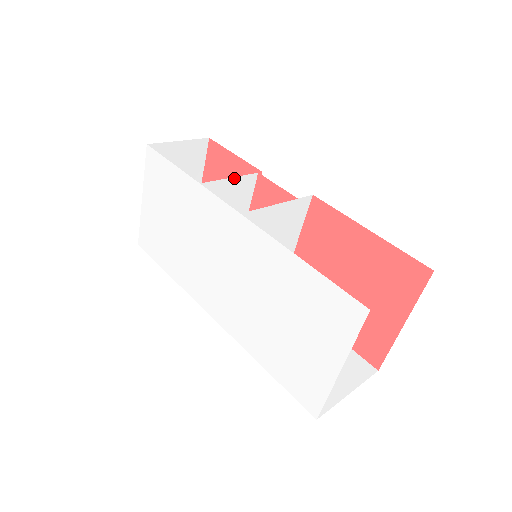
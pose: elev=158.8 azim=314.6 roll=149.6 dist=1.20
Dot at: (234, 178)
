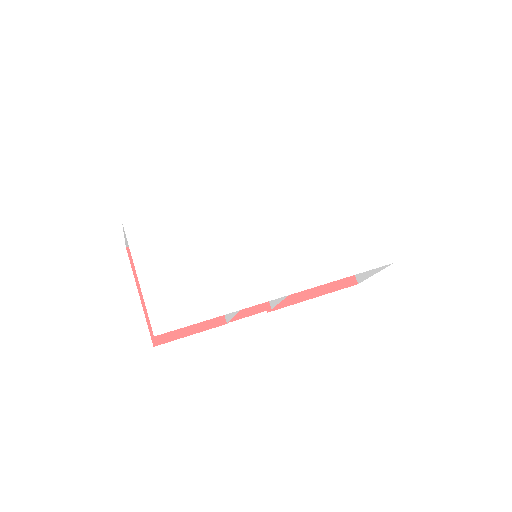
Dot at: occluded
